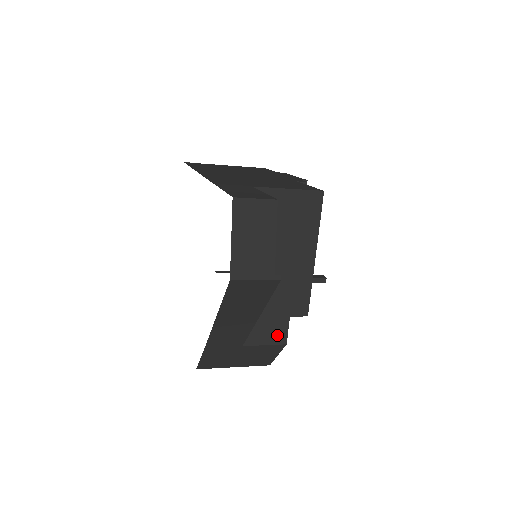
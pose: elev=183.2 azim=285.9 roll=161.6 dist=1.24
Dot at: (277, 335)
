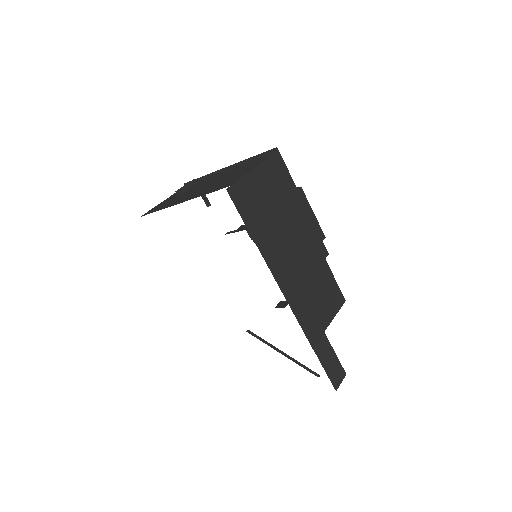
Dot at: occluded
